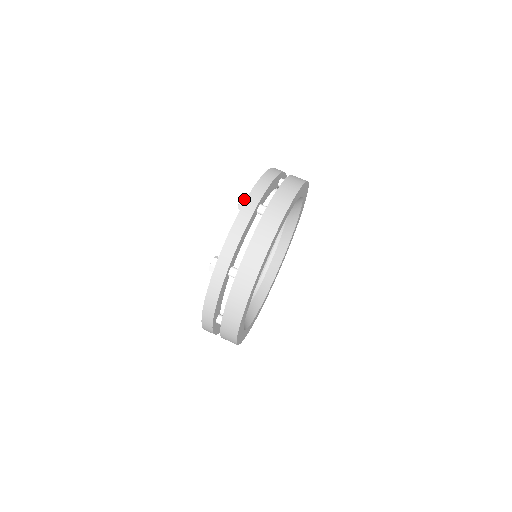
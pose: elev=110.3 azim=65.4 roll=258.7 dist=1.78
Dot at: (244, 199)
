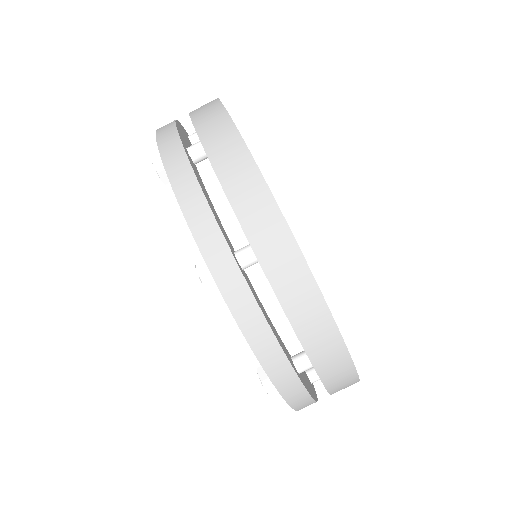
Dot at: occluded
